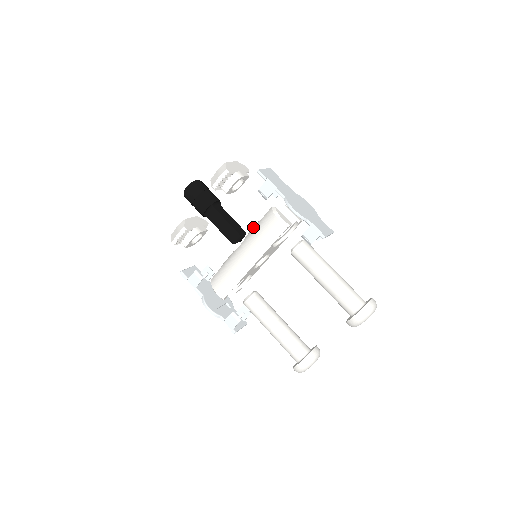
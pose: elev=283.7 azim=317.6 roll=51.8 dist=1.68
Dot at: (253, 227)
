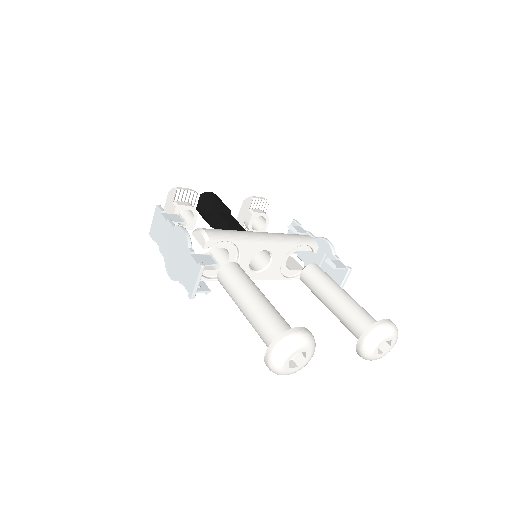
Dot at: occluded
